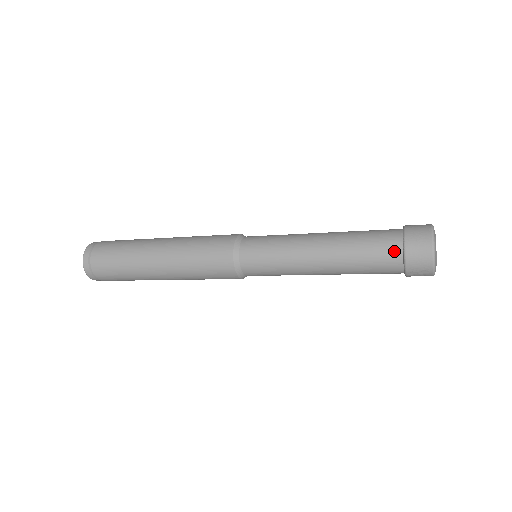
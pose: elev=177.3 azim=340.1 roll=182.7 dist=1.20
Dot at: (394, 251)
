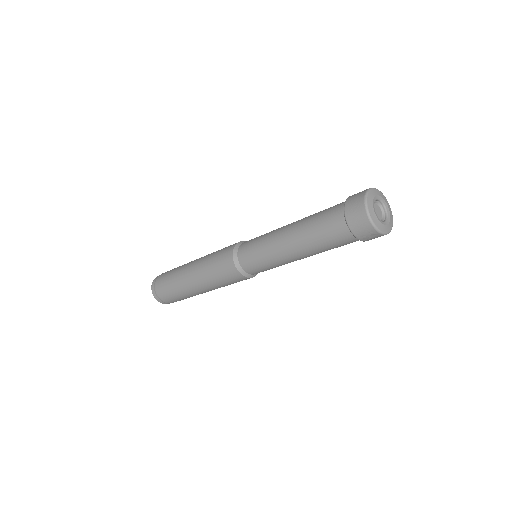
Dot at: (341, 226)
